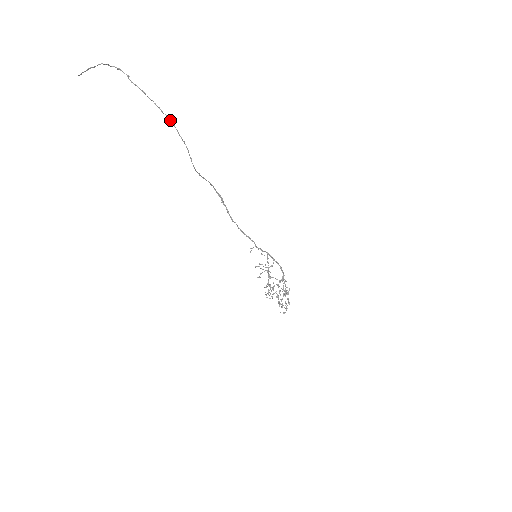
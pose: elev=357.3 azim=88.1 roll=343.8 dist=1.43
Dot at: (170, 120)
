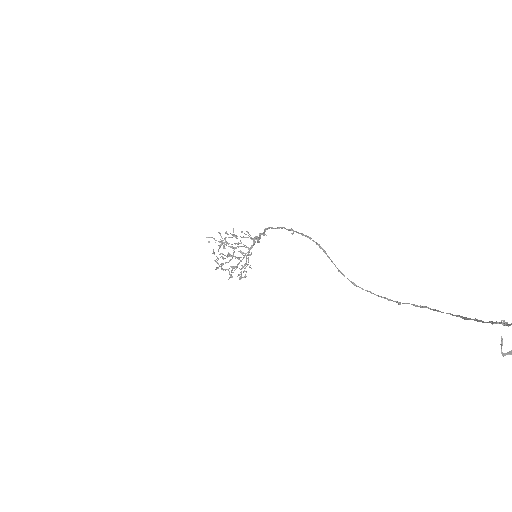
Dot at: occluded
